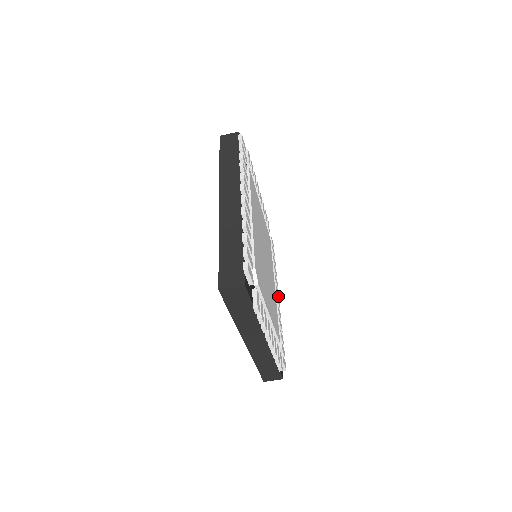
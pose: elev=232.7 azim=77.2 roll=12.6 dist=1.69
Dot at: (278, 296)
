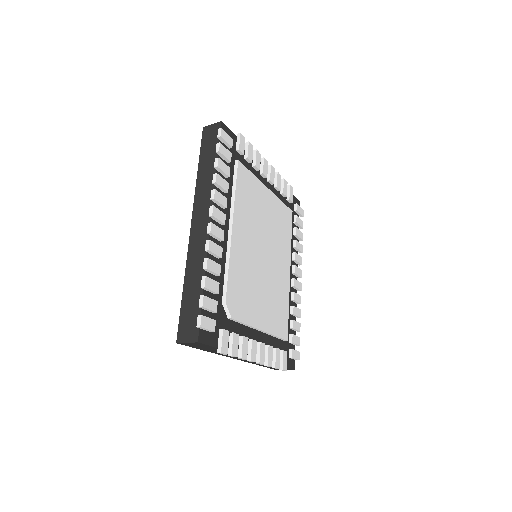
Dot at: (299, 276)
